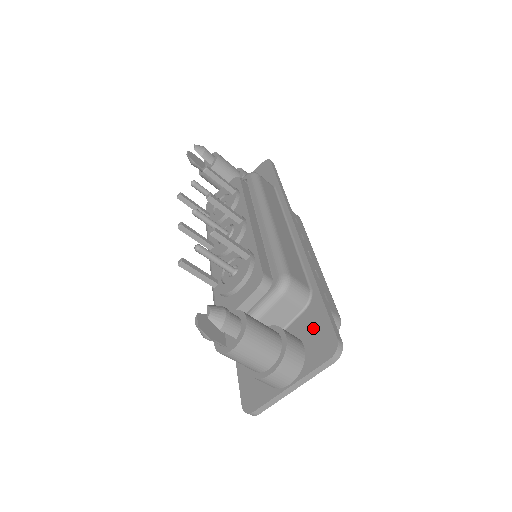
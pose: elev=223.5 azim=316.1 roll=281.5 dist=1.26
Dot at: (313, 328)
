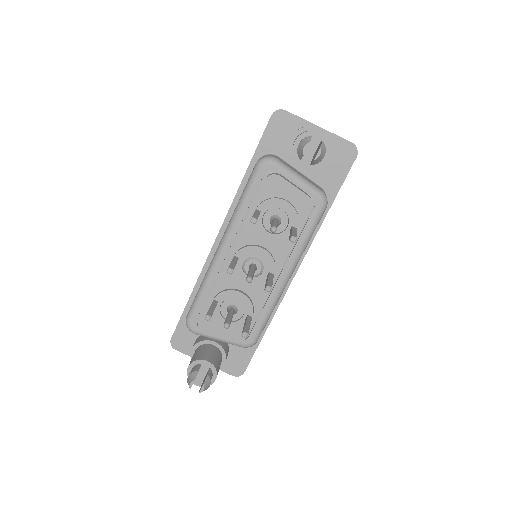
Dot at: (240, 353)
